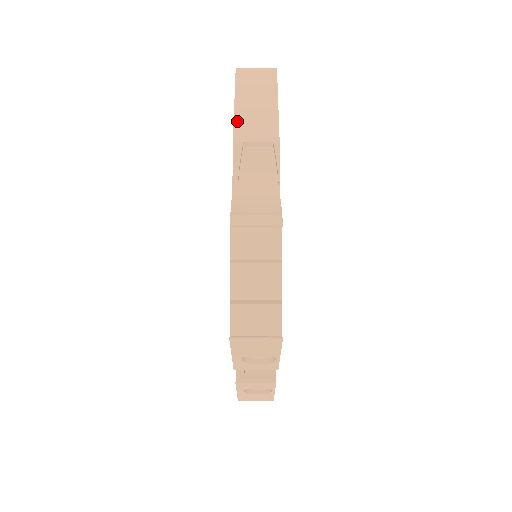
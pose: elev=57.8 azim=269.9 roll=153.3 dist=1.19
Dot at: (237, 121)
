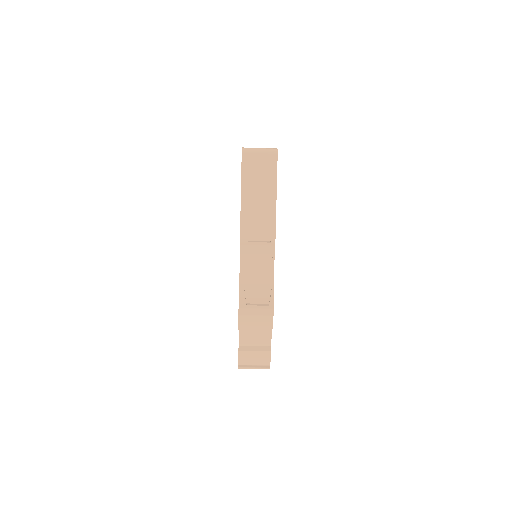
Dot at: (243, 218)
